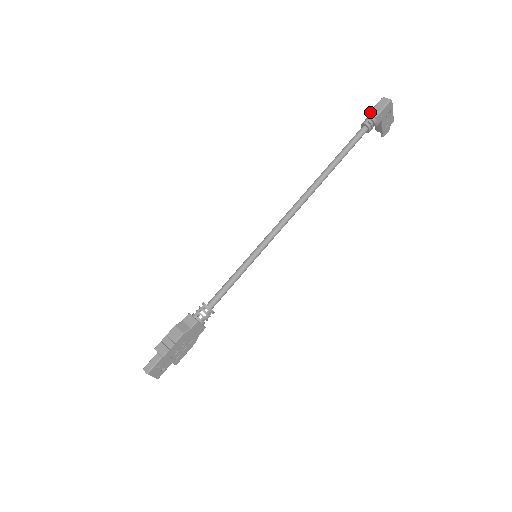
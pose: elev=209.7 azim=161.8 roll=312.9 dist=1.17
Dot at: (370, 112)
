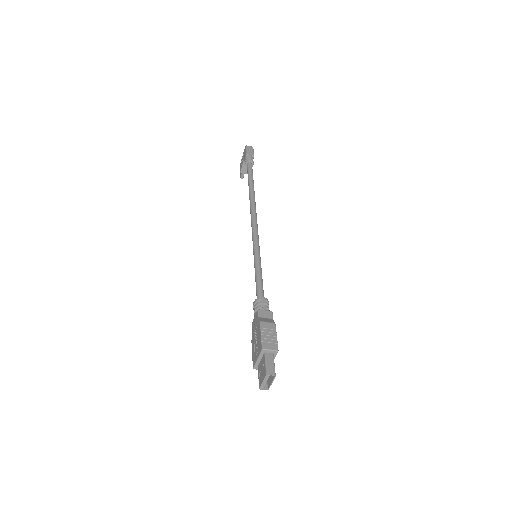
Dot at: (248, 153)
